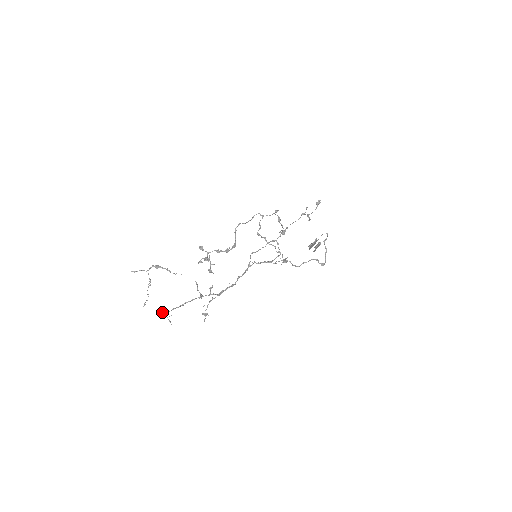
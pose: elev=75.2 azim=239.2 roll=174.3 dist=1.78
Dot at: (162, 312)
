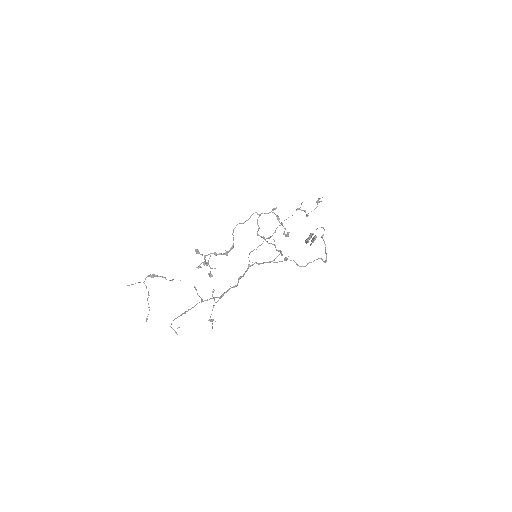
Dot at: occluded
